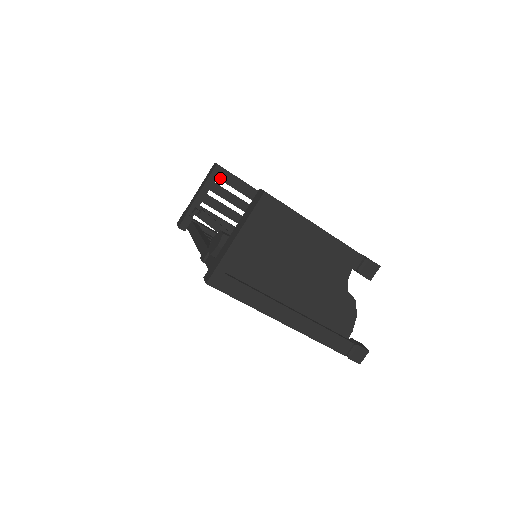
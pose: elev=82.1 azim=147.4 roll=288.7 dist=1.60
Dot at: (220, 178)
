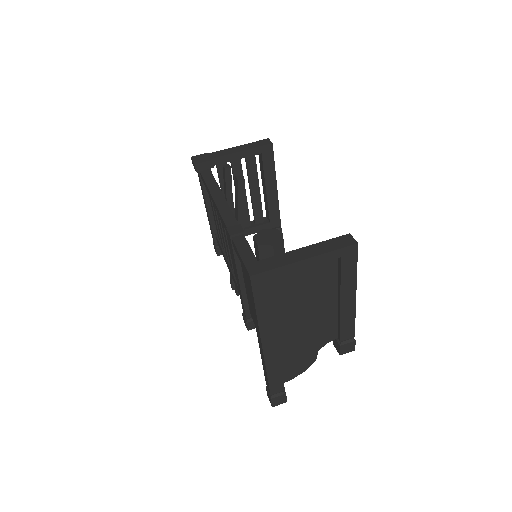
Dot at: (263, 156)
